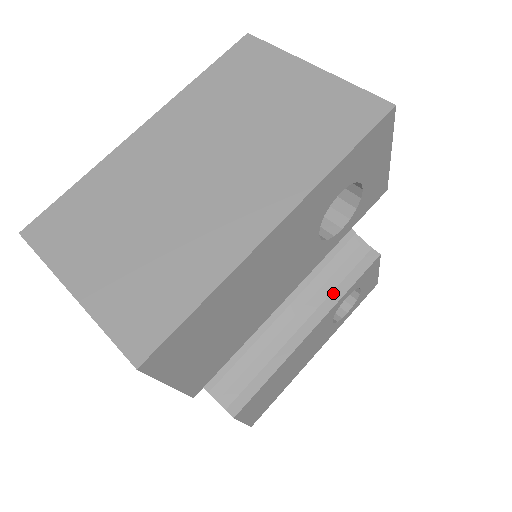
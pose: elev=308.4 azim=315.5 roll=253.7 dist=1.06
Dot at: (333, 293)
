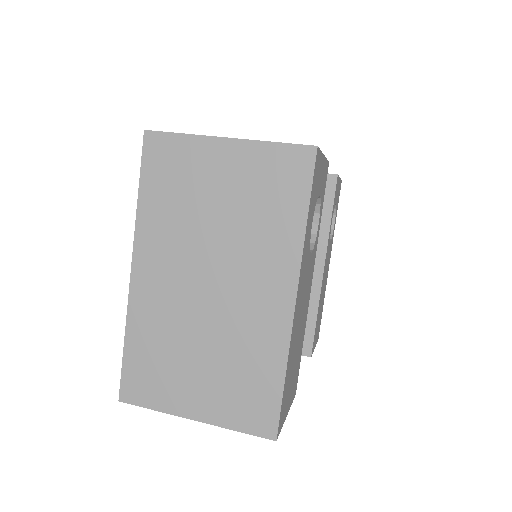
Dot at: (321, 229)
